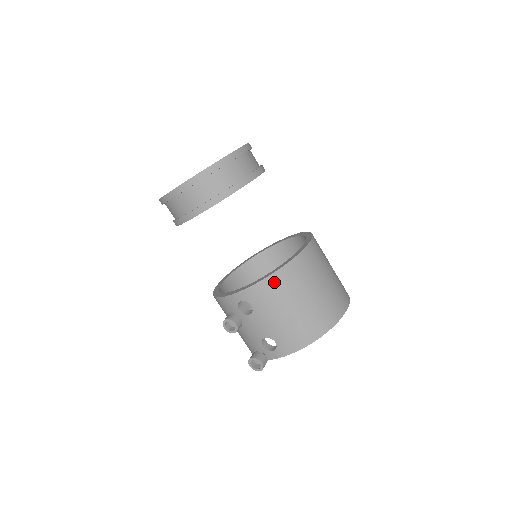
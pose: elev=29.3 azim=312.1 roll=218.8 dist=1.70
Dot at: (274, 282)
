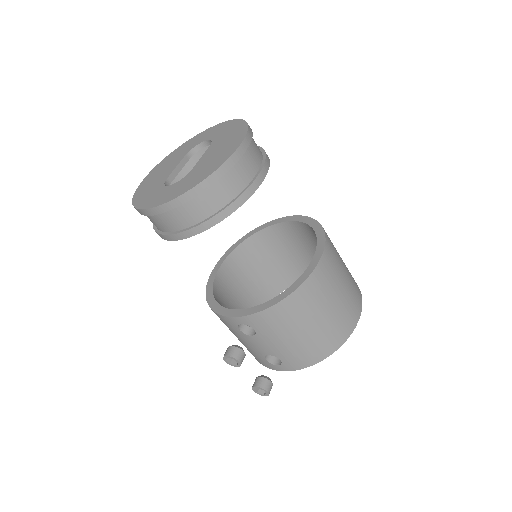
Dot at: (282, 309)
